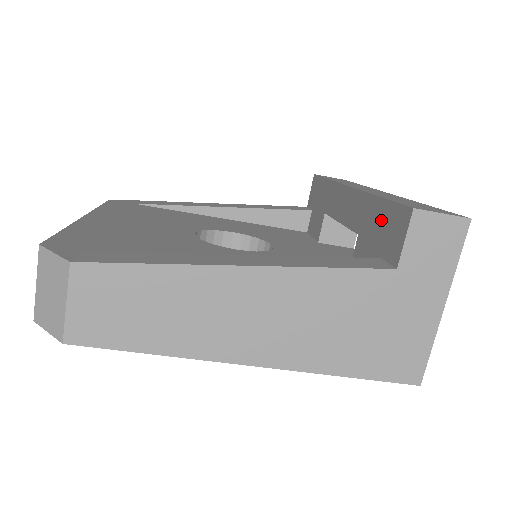
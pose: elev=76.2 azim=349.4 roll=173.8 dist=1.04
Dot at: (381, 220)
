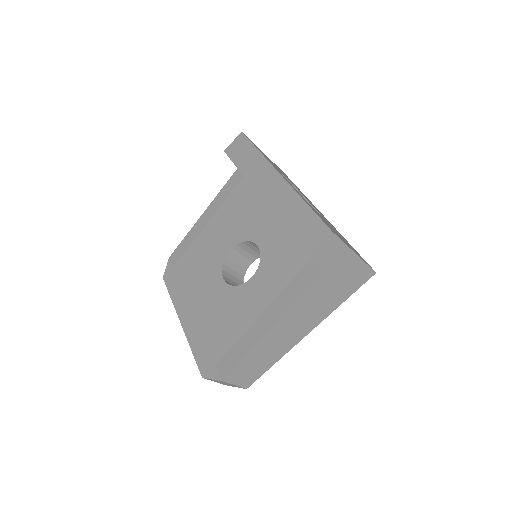
Dot at: occluded
